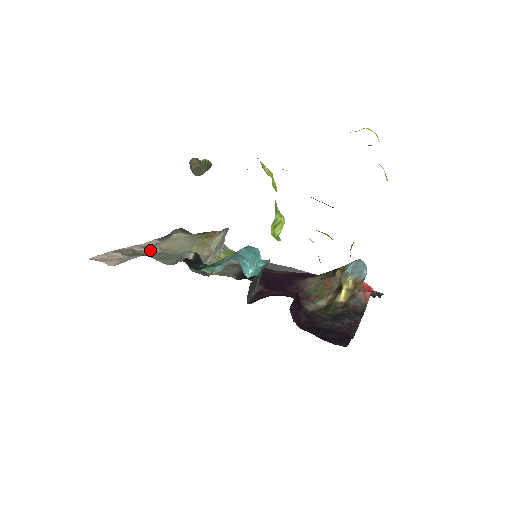
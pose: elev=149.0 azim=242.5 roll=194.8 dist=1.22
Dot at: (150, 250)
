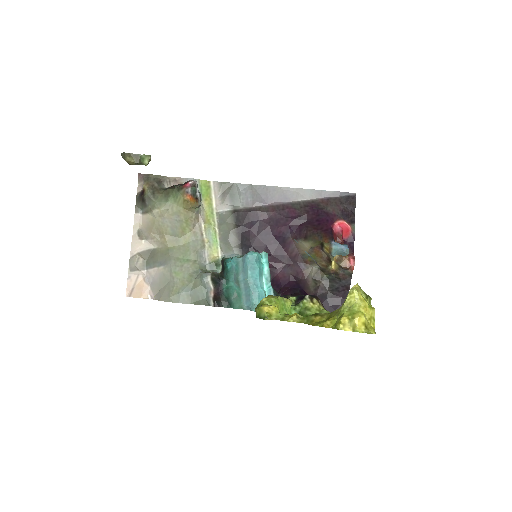
Dot at: (149, 241)
